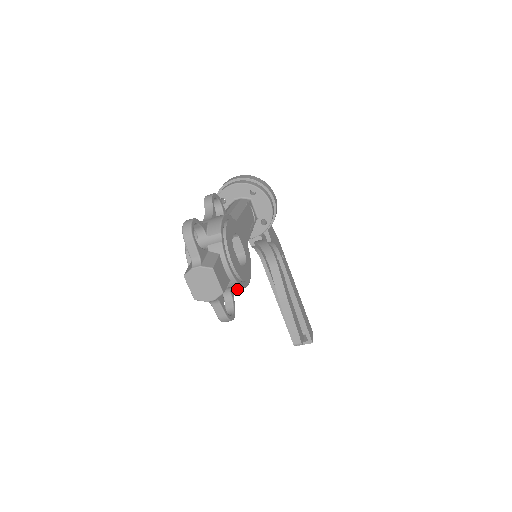
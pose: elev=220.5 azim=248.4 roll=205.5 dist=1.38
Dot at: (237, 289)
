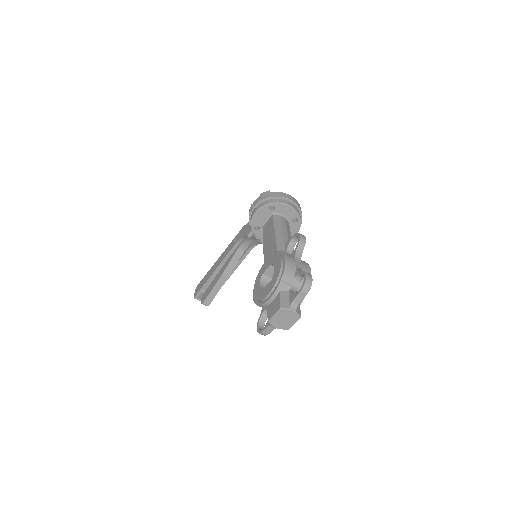
Dot at: occluded
